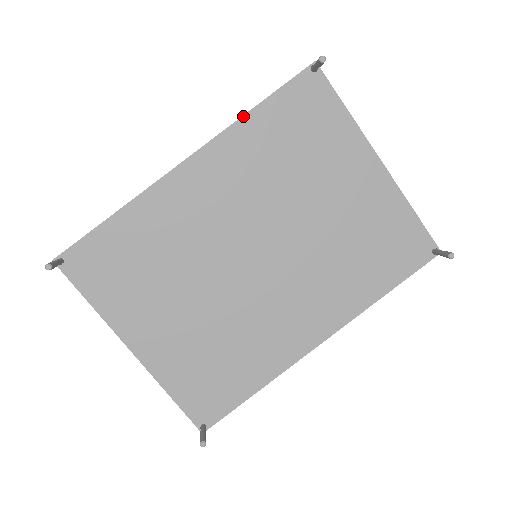
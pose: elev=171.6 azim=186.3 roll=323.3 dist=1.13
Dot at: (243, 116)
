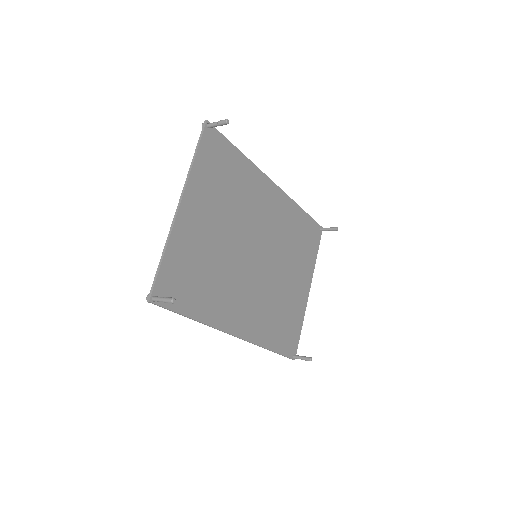
Dot at: occluded
